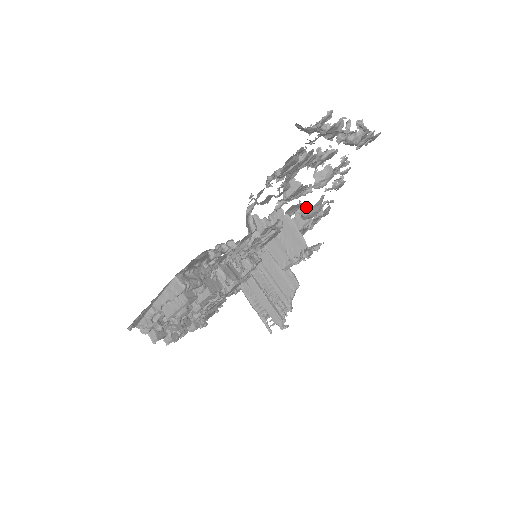
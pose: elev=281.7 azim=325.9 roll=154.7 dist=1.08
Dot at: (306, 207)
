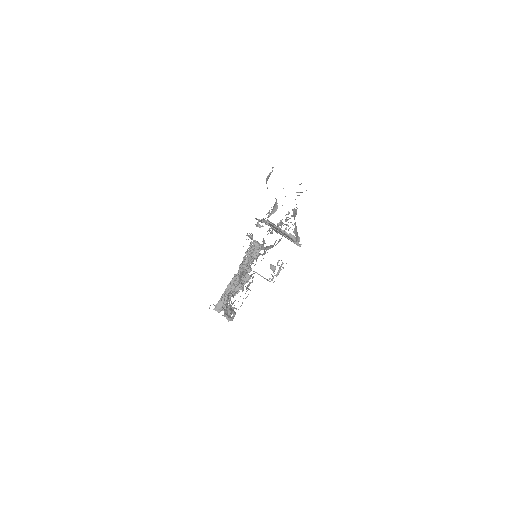
Dot at: occluded
